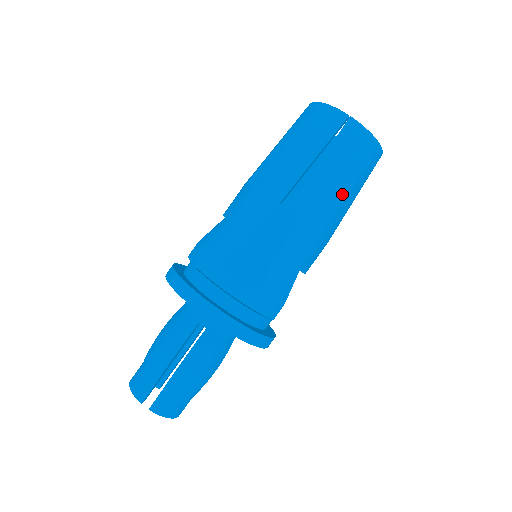
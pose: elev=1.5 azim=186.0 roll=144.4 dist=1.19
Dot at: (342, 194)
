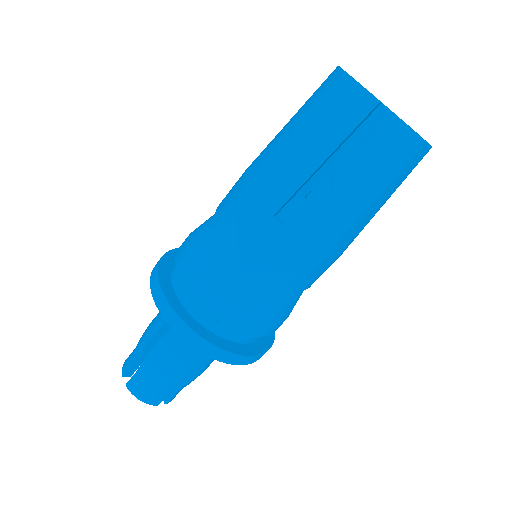
Dot at: occluded
